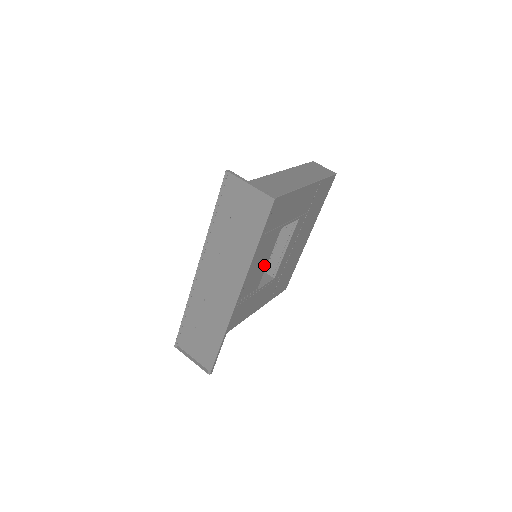
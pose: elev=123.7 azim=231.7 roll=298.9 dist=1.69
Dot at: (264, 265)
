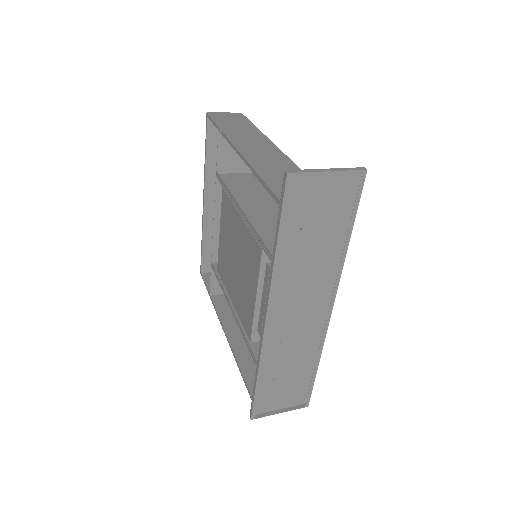
Dot at: occluded
